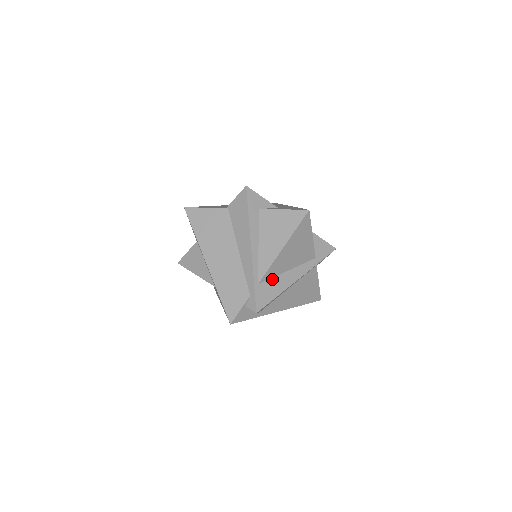
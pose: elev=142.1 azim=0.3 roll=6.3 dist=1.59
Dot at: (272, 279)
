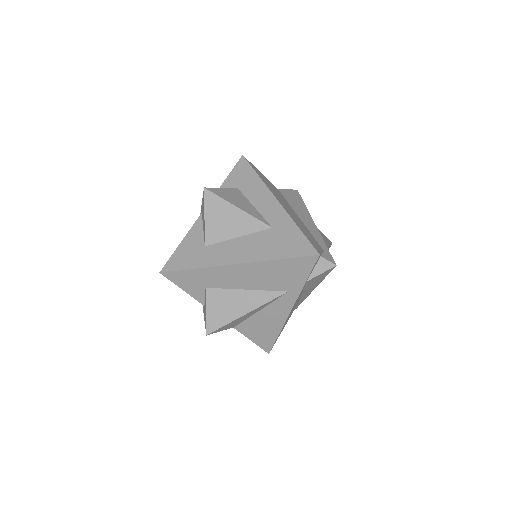
Dot at: occluded
